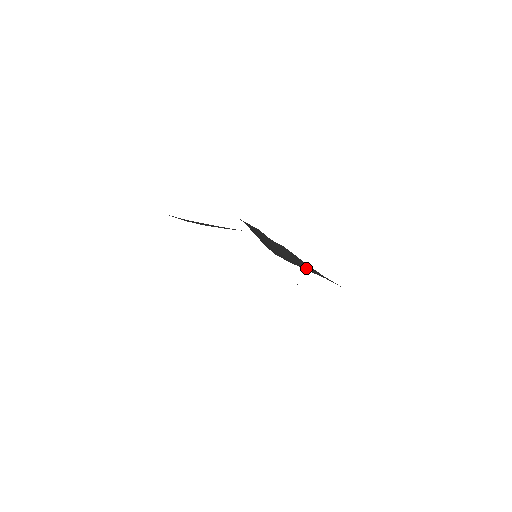
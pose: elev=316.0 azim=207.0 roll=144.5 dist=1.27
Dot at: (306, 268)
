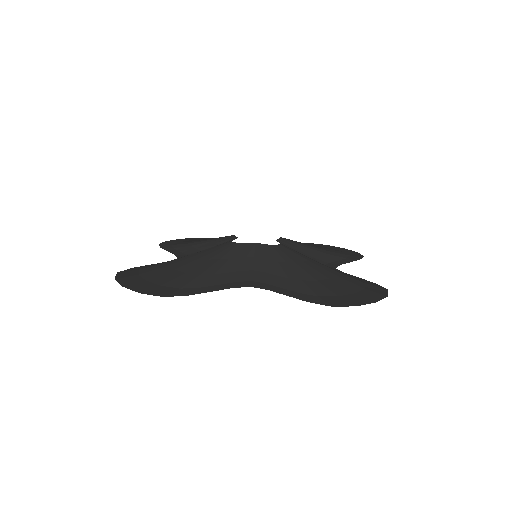
Dot at: (282, 283)
